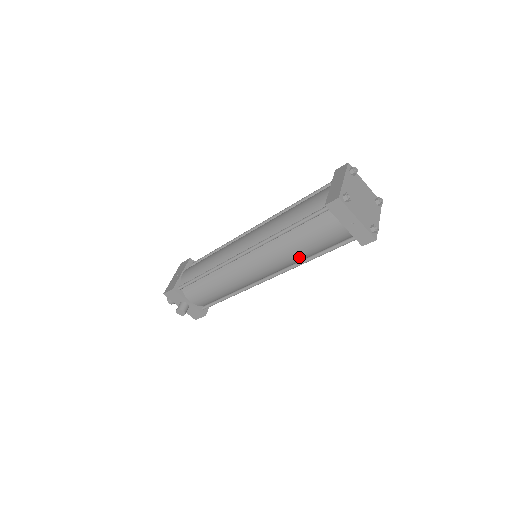
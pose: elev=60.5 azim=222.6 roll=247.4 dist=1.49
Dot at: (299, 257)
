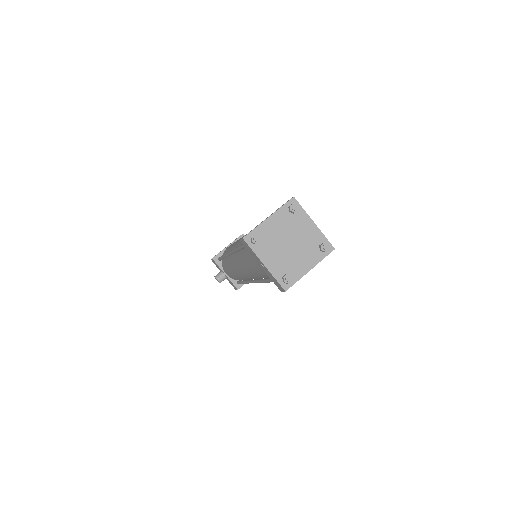
Dot at: (258, 275)
